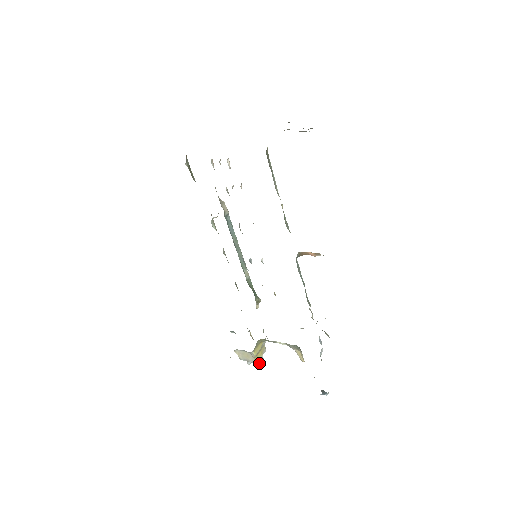
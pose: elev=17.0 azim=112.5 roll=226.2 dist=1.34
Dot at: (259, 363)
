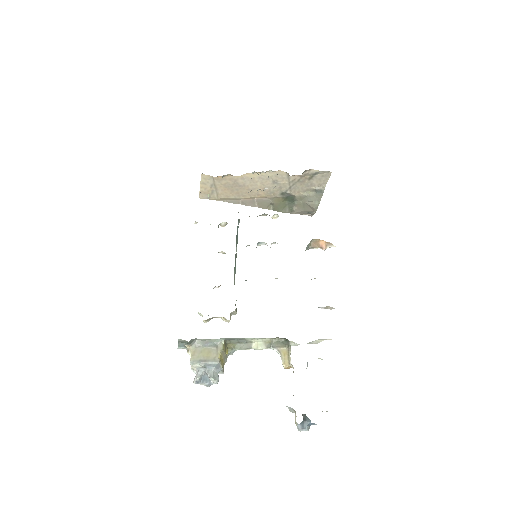
Dot at: (215, 376)
